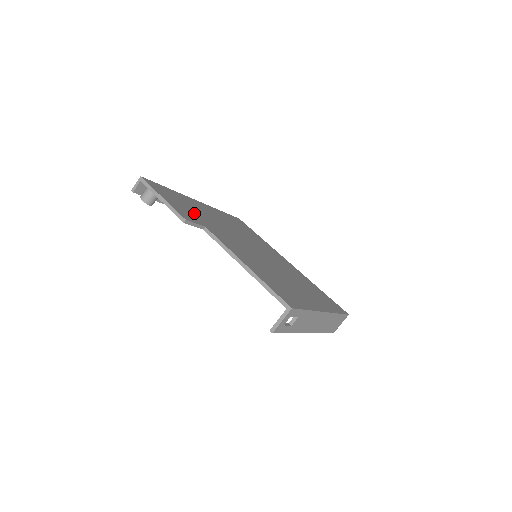
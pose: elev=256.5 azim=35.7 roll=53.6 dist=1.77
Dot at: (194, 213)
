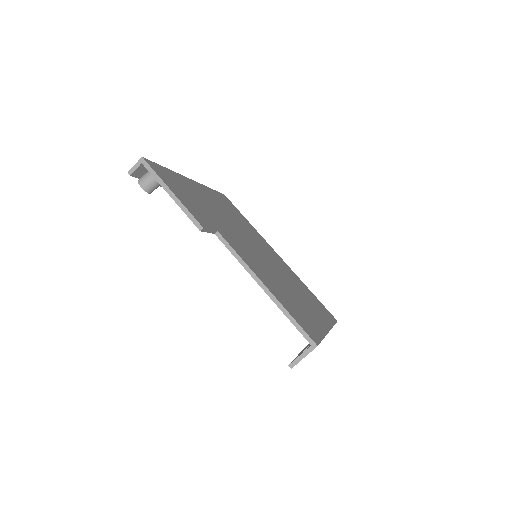
Dot at: (201, 208)
